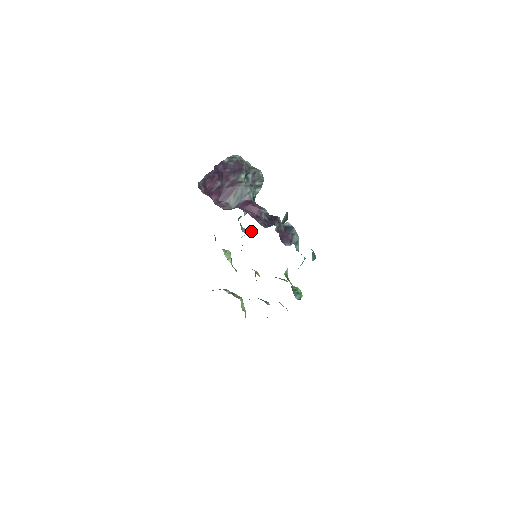
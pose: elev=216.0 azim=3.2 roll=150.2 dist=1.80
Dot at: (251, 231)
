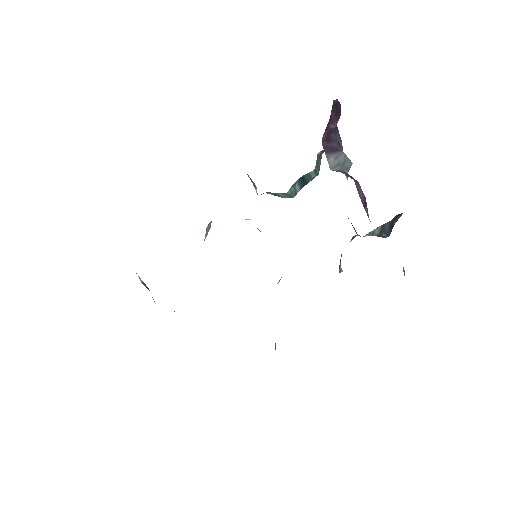
Dot at: occluded
